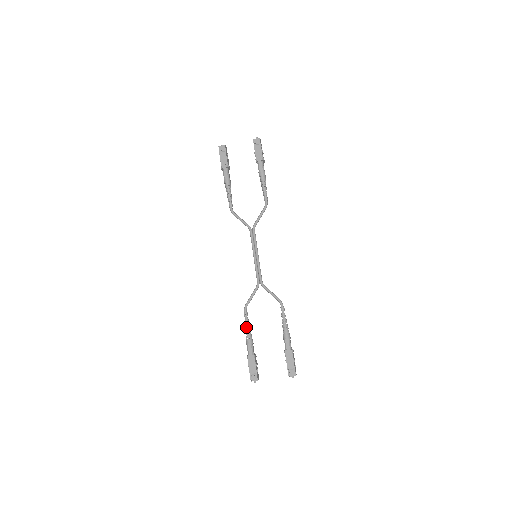
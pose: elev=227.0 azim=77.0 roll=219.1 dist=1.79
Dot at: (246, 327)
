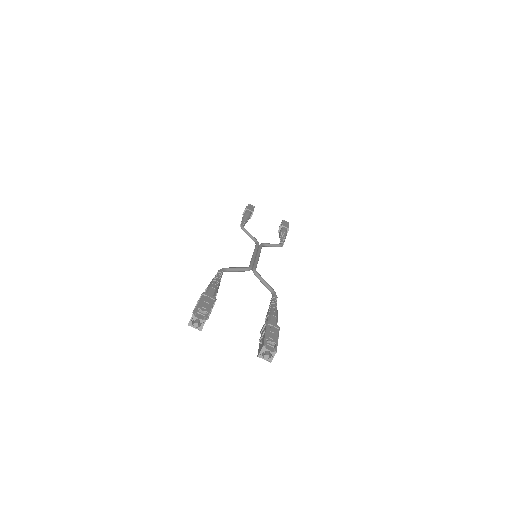
Dot at: (216, 277)
